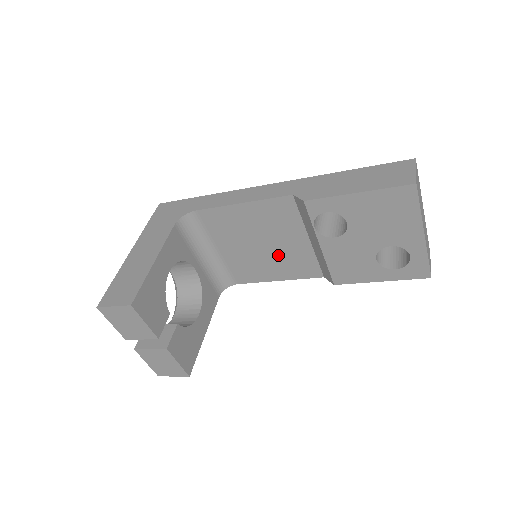
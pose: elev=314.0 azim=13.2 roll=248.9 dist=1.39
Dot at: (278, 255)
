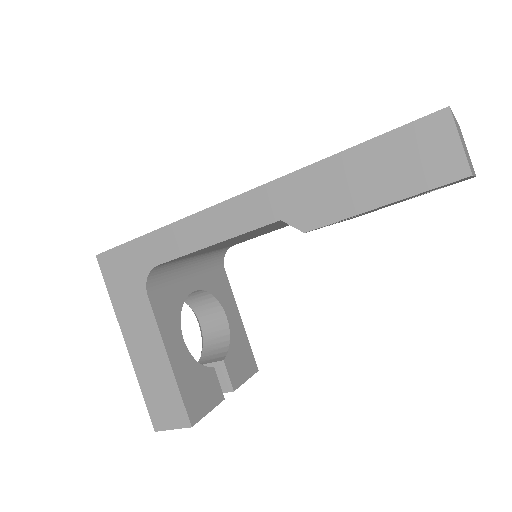
Dot at: (275, 228)
